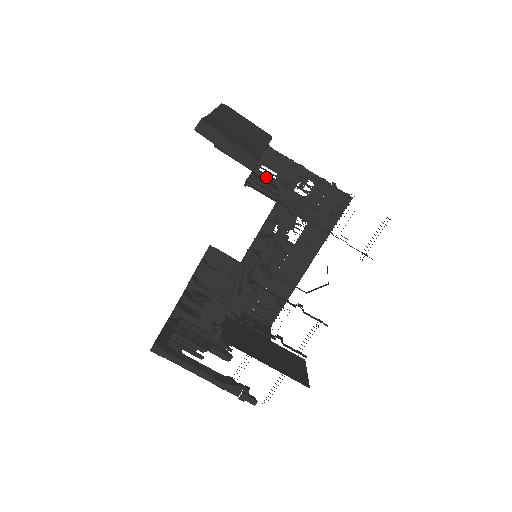
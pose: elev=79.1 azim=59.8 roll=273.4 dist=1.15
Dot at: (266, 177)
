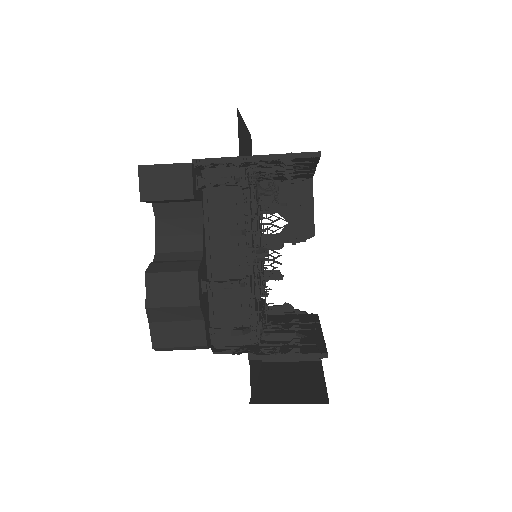
Dot at: (217, 186)
